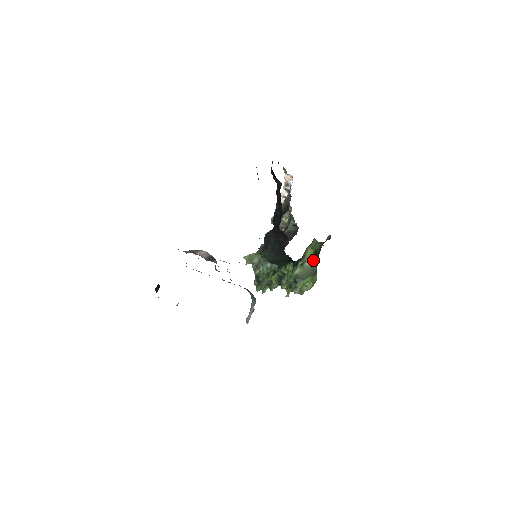
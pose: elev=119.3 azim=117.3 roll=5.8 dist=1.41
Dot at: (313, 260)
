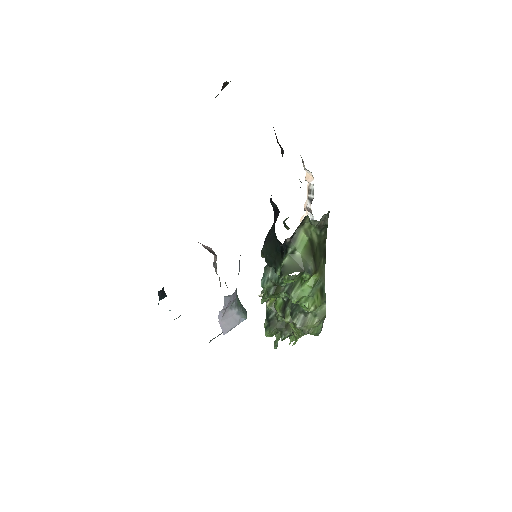
Dot at: (308, 255)
